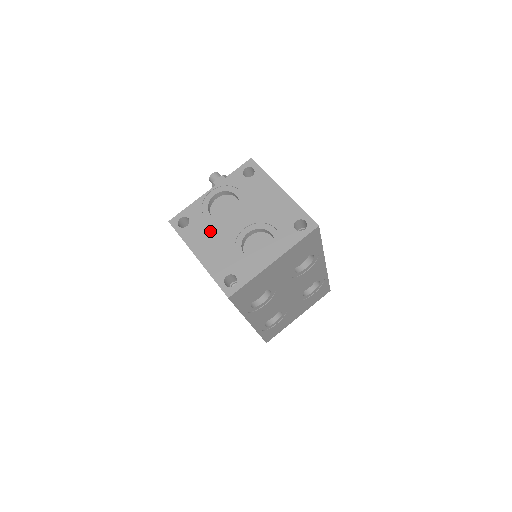
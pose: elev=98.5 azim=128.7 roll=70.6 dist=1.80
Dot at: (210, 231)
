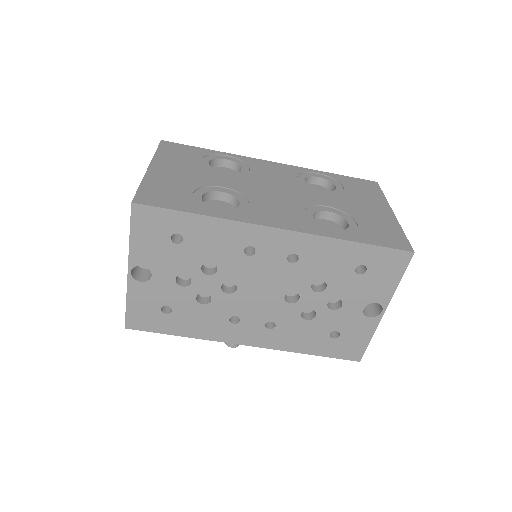
Dot at: occluded
